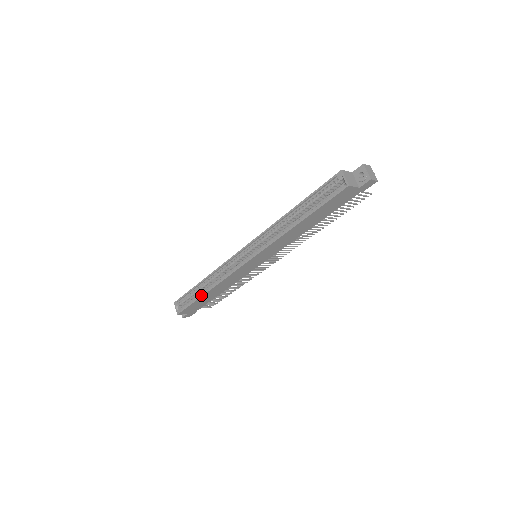
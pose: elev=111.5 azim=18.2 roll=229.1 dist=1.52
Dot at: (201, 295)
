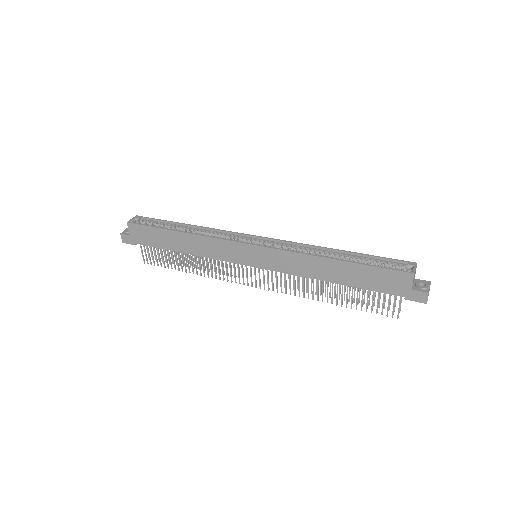
Dot at: (173, 229)
